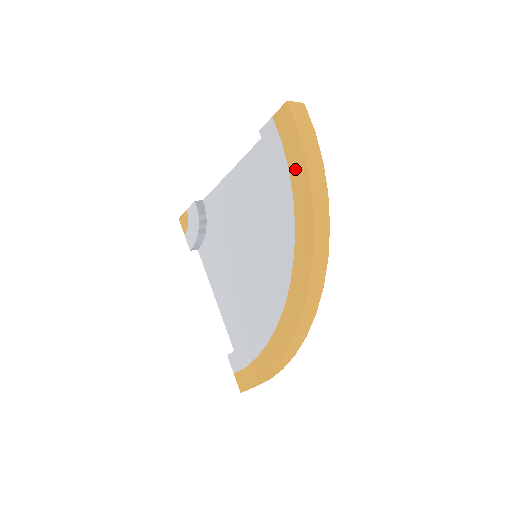
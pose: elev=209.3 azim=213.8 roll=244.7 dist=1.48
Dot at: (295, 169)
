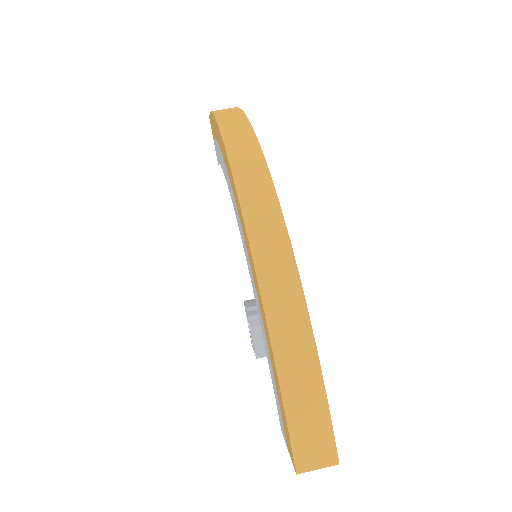
Dot at: (214, 130)
